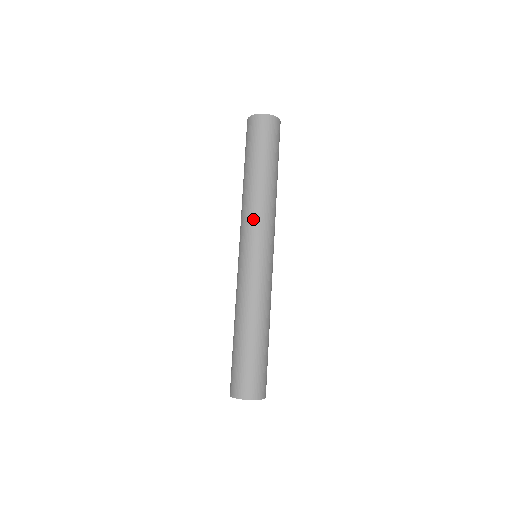
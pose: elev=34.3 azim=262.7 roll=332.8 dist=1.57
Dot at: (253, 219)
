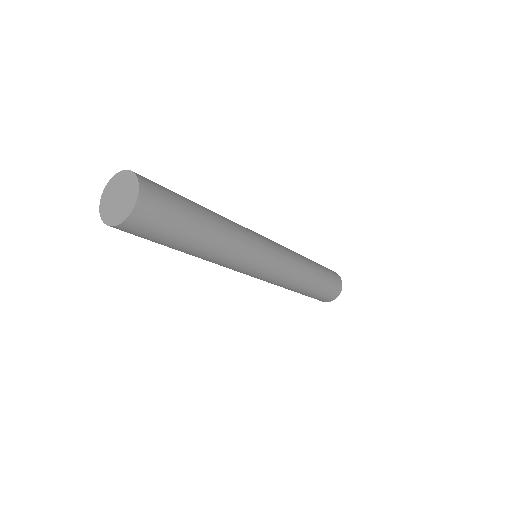
Dot at: occluded
